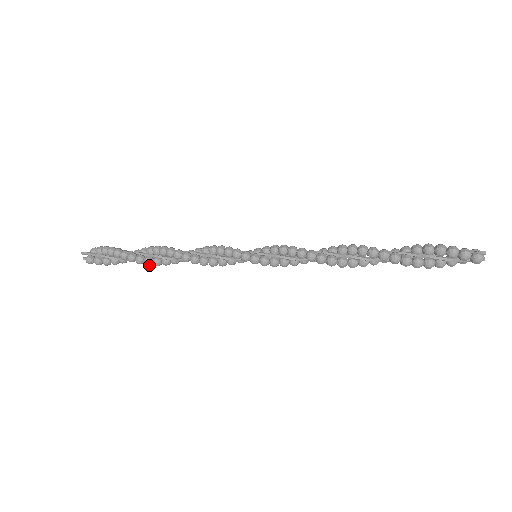
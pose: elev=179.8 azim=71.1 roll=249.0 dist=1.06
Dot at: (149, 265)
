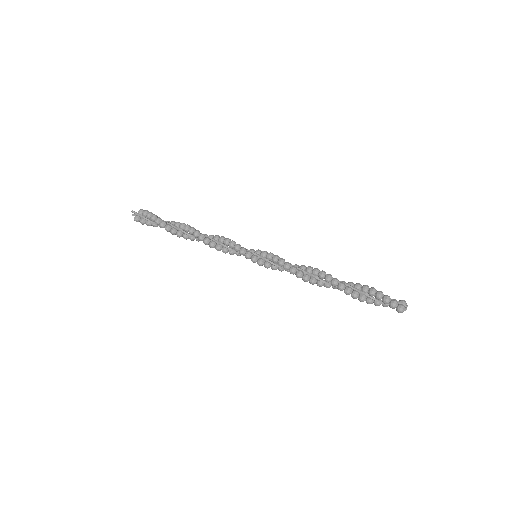
Dot at: (179, 237)
